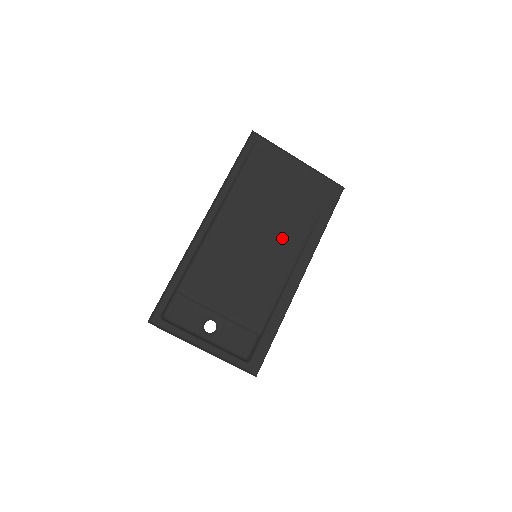
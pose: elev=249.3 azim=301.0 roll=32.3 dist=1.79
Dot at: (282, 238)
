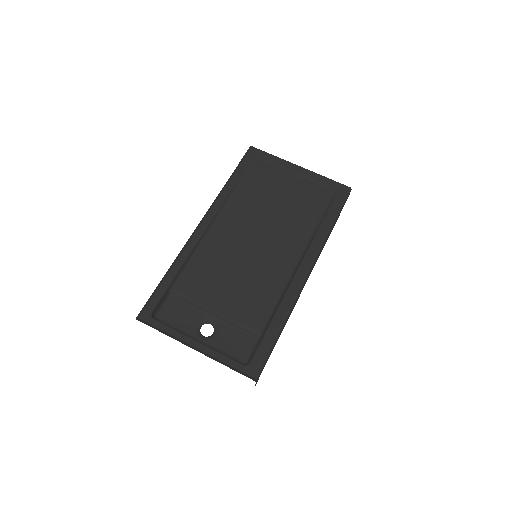
Dot at: (284, 238)
